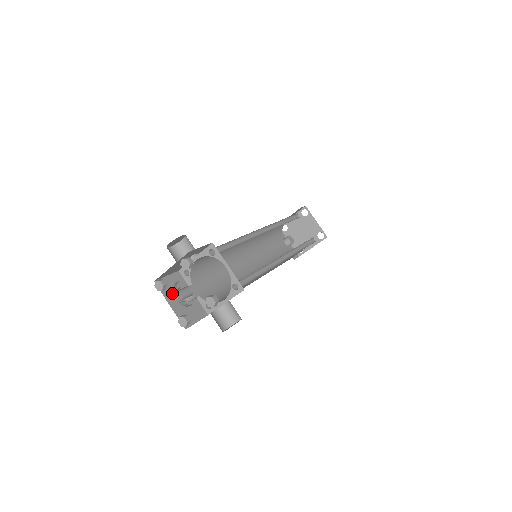
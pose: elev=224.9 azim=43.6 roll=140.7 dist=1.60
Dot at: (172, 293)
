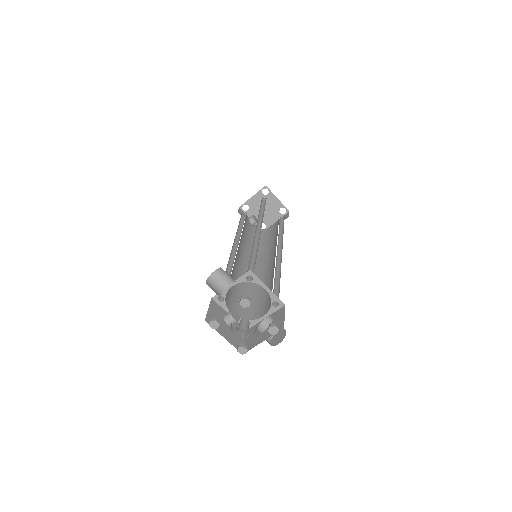
Dot at: occluded
